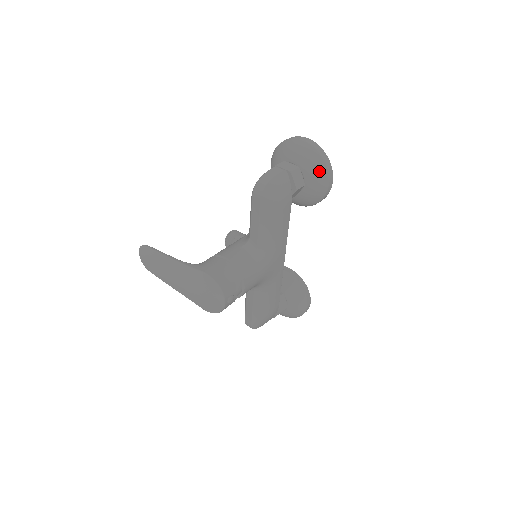
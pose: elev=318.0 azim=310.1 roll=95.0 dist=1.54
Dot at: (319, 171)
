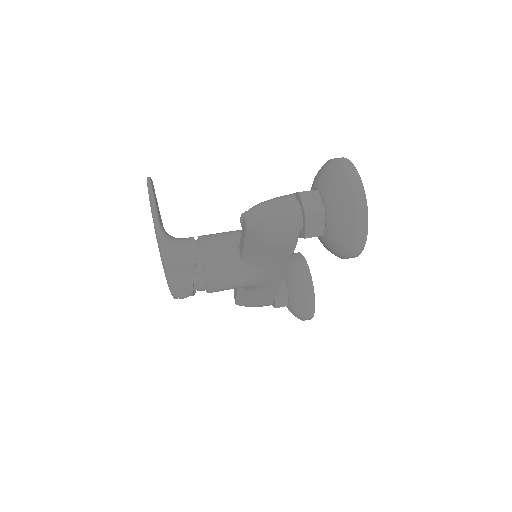
Dot at: (344, 234)
